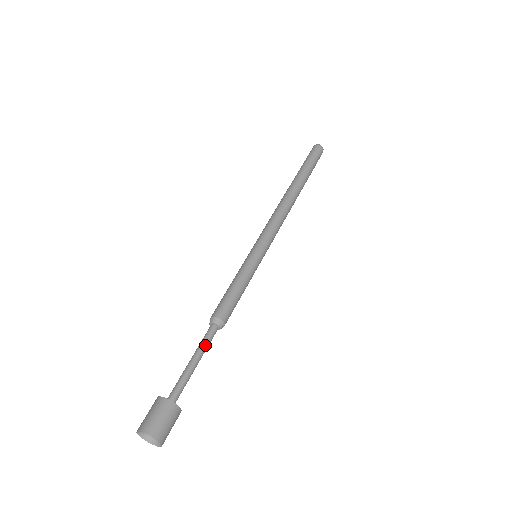
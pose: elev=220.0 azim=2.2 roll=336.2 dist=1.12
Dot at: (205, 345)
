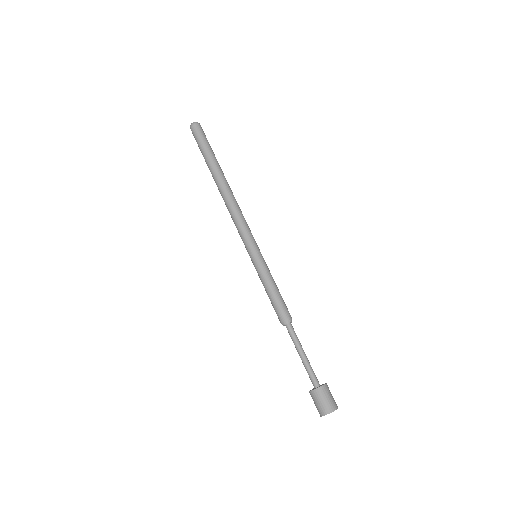
Dot at: (298, 340)
